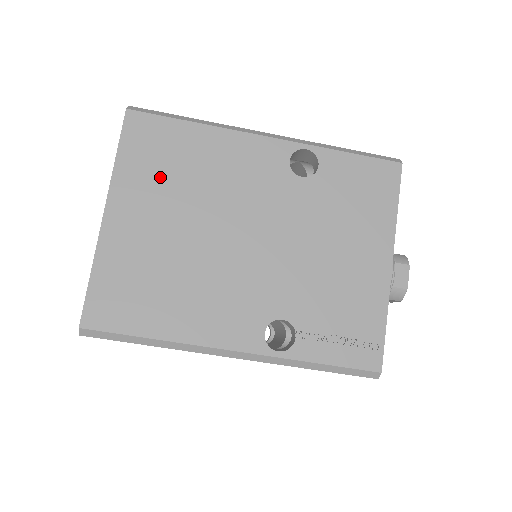
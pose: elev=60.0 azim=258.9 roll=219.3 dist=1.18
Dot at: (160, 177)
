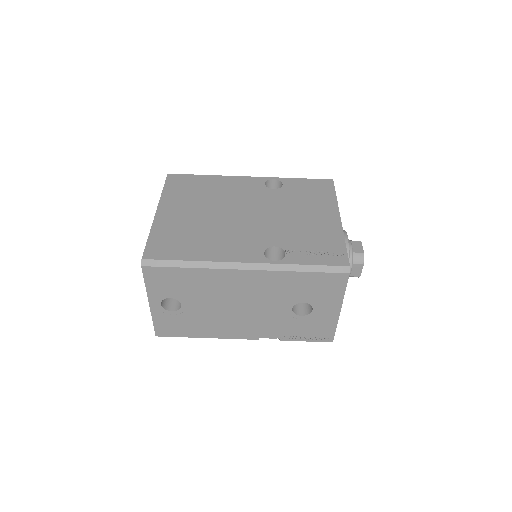
Dot at: (189, 195)
